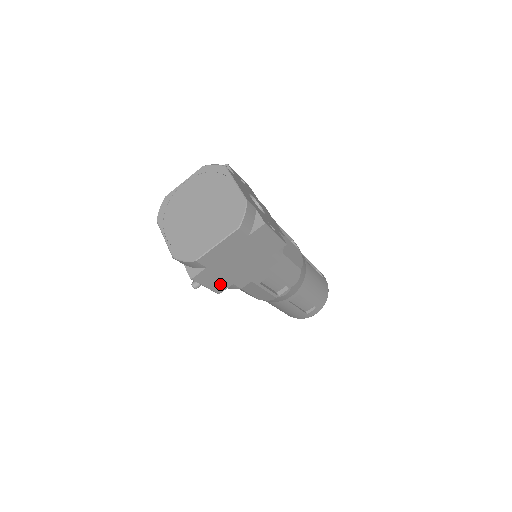
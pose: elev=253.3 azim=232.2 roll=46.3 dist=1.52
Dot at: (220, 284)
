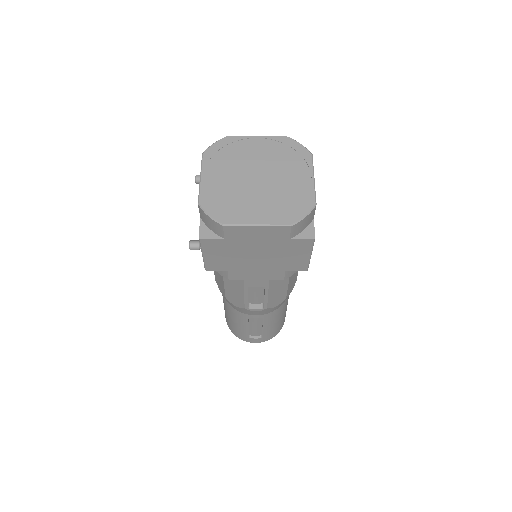
Dot at: (217, 262)
